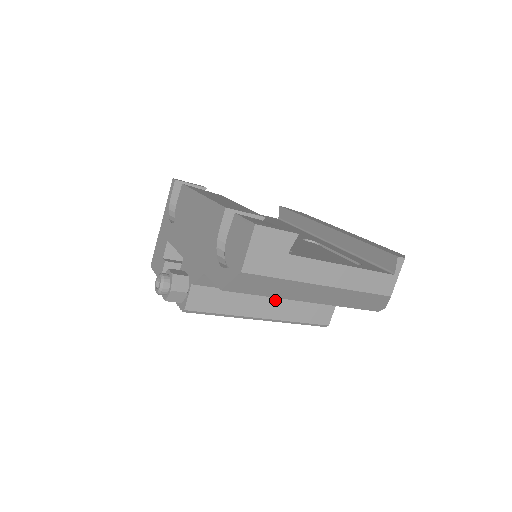
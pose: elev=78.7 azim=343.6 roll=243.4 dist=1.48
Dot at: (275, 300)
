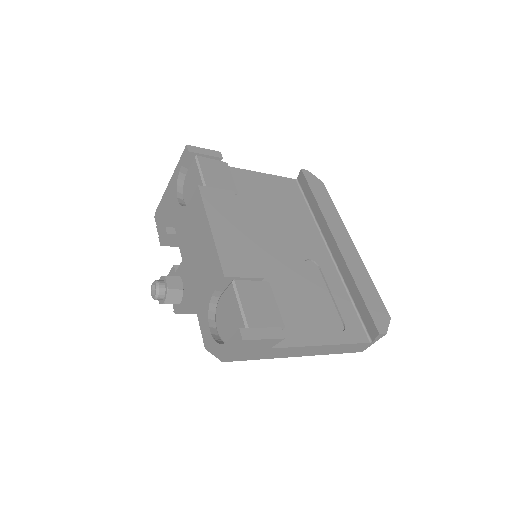
Dot at: occluded
